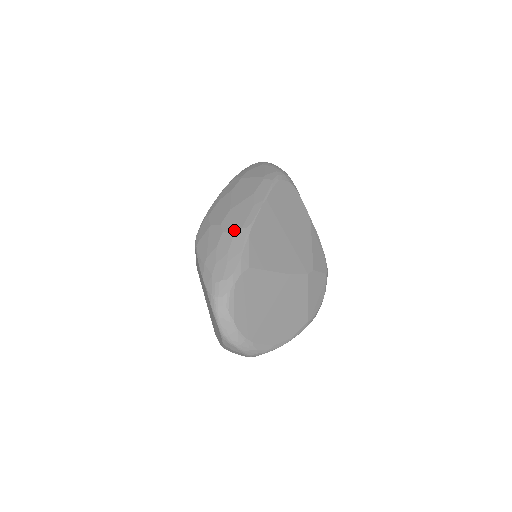
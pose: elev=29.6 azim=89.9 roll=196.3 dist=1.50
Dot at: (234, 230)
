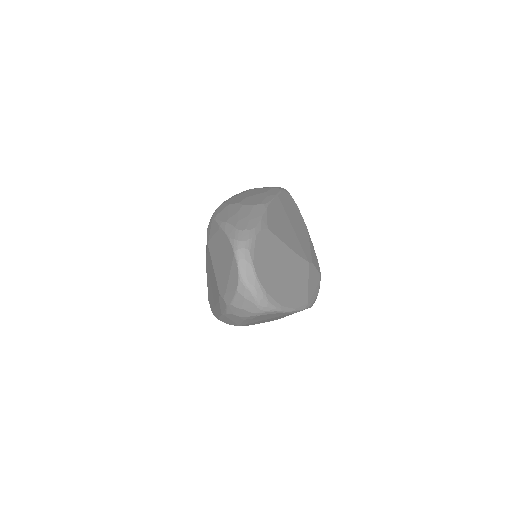
Dot at: (253, 204)
